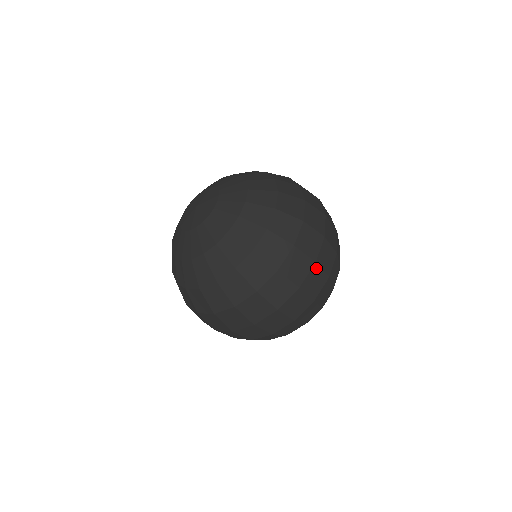
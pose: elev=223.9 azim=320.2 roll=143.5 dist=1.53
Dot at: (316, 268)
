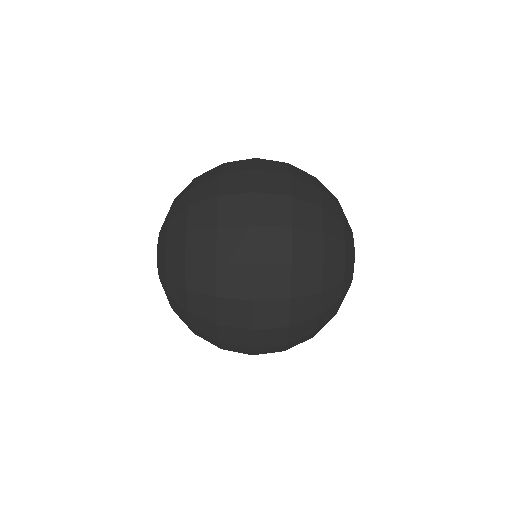
Dot at: (262, 161)
